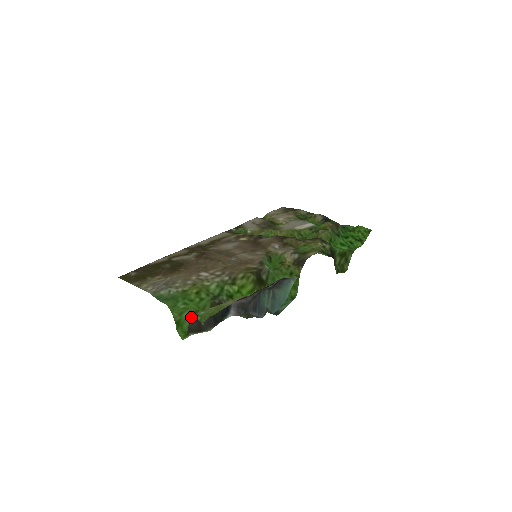
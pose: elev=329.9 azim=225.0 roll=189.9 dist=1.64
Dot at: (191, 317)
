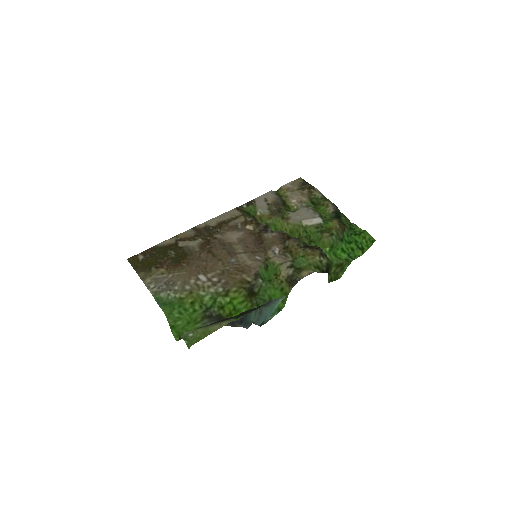
Dot at: (181, 334)
